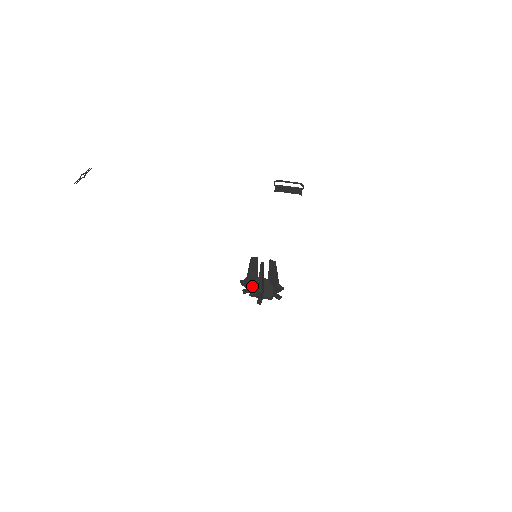
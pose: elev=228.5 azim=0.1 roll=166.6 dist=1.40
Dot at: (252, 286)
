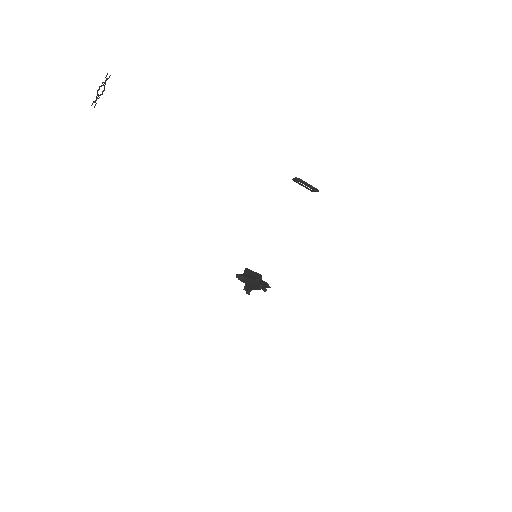
Dot at: (245, 280)
